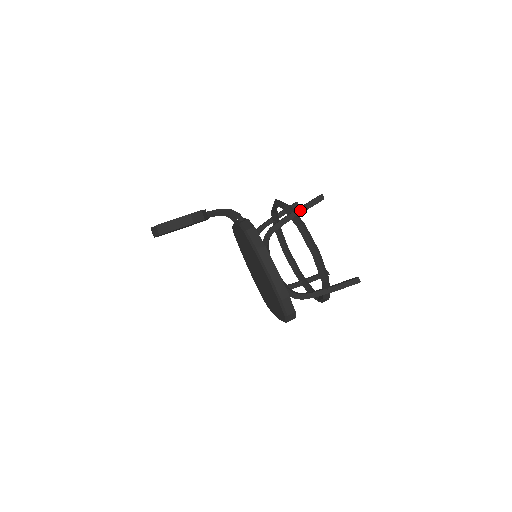
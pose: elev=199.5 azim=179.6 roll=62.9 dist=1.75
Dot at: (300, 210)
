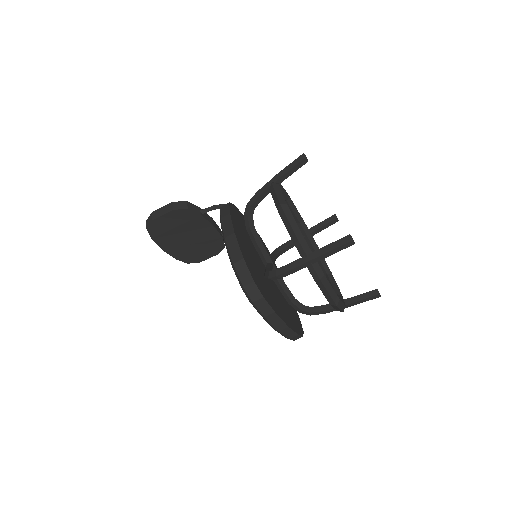
Dot at: (278, 175)
